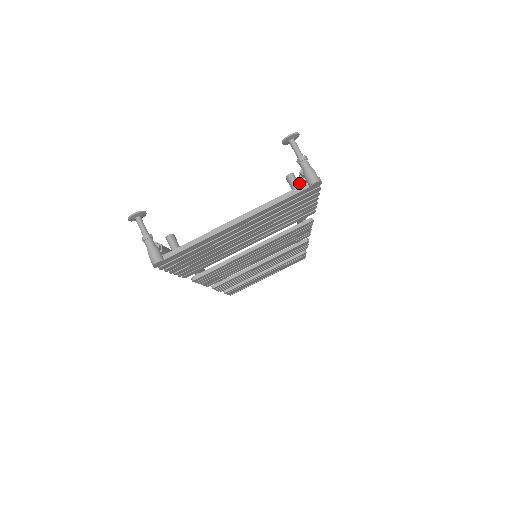
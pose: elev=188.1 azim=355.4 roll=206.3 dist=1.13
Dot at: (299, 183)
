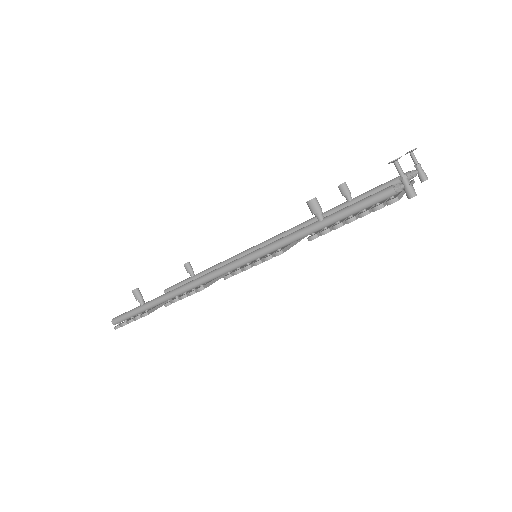
Dot at: (395, 182)
